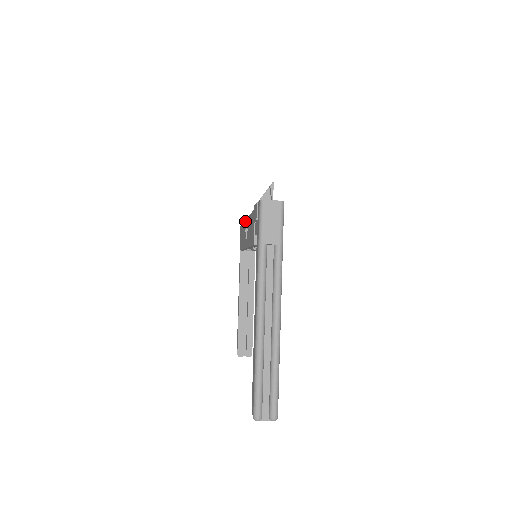
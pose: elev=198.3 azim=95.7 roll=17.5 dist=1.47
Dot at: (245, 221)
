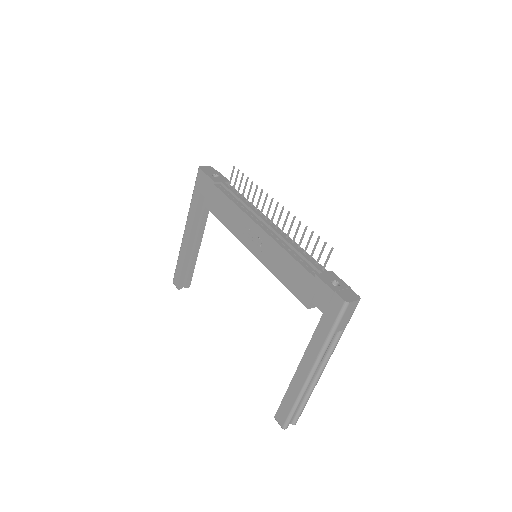
Dot at: (247, 217)
